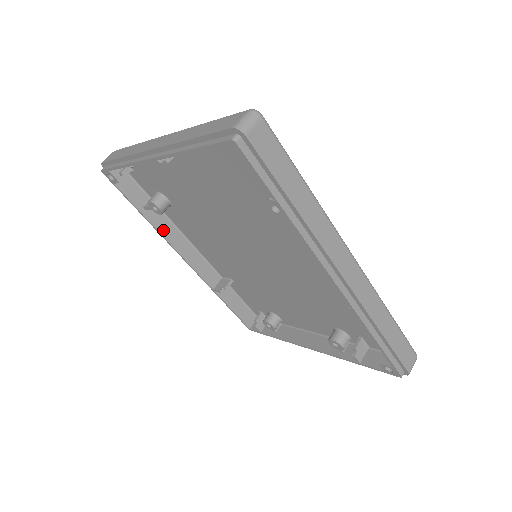
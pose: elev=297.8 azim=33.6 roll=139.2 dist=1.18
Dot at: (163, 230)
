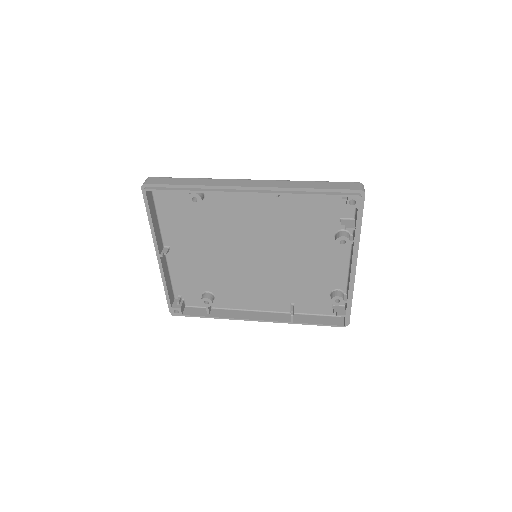
Dot at: (228, 316)
